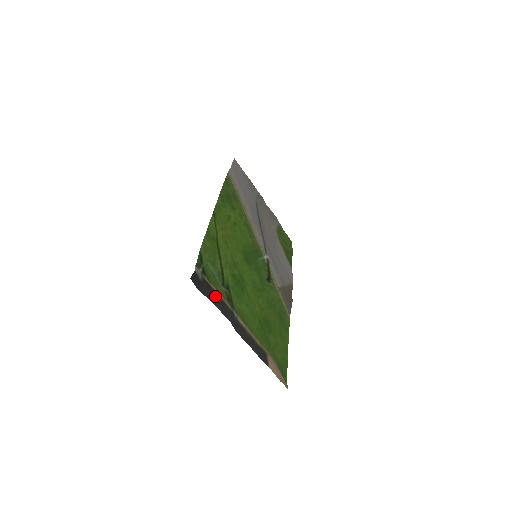
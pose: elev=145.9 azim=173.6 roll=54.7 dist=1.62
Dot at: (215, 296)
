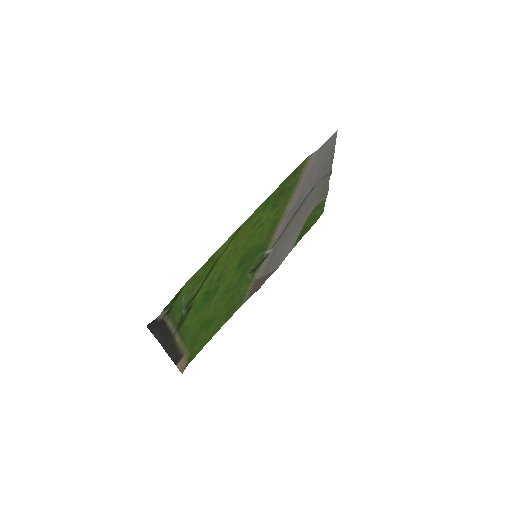
Dot at: (164, 331)
